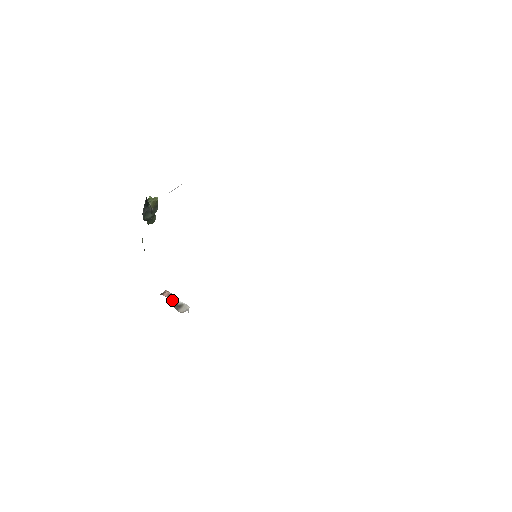
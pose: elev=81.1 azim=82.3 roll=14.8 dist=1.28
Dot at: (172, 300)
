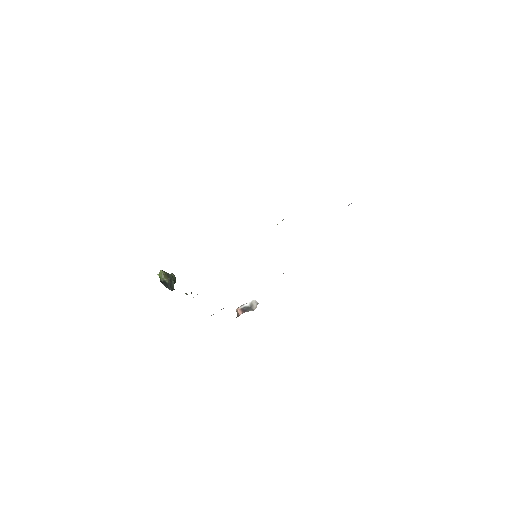
Dot at: (245, 310)
